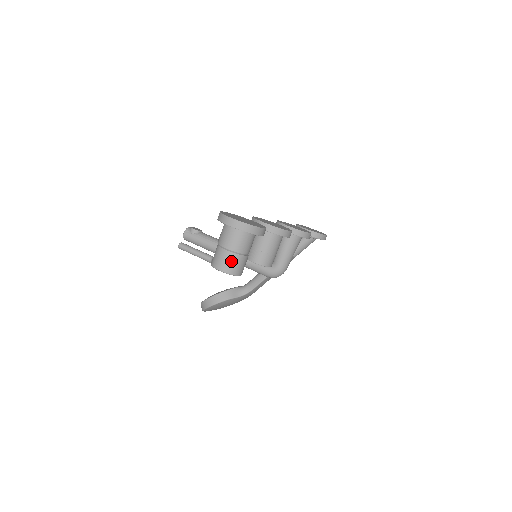
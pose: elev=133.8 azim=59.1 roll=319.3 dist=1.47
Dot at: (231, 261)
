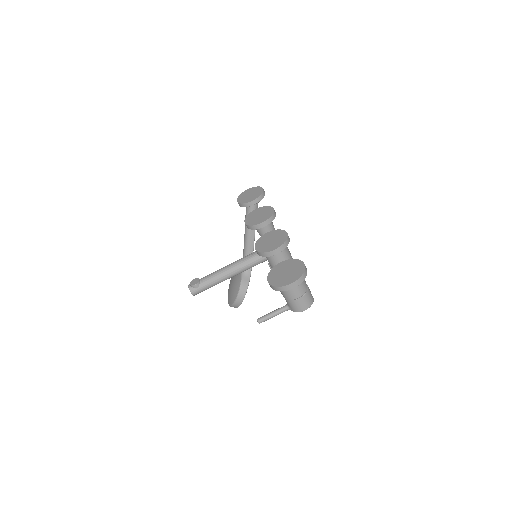
Dot at: (307, 299)
